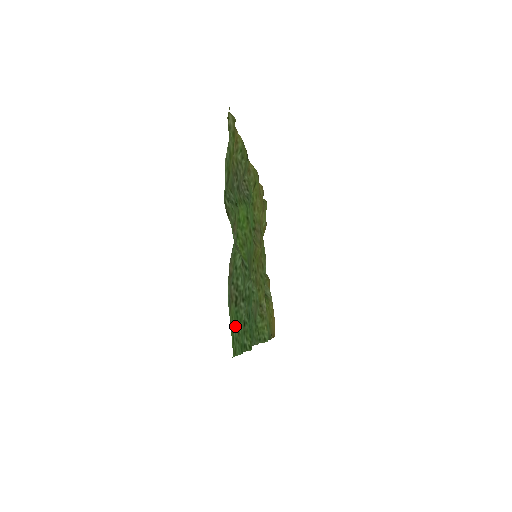
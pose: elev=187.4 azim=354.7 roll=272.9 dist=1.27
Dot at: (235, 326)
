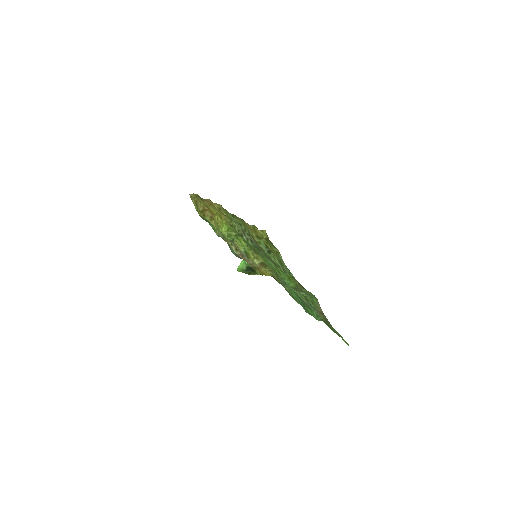
Dot at: occluded
